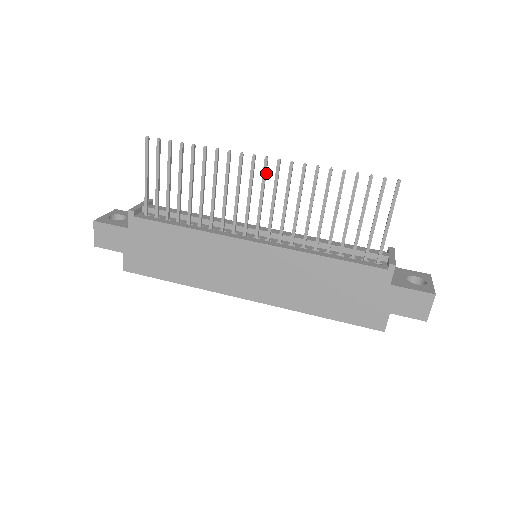
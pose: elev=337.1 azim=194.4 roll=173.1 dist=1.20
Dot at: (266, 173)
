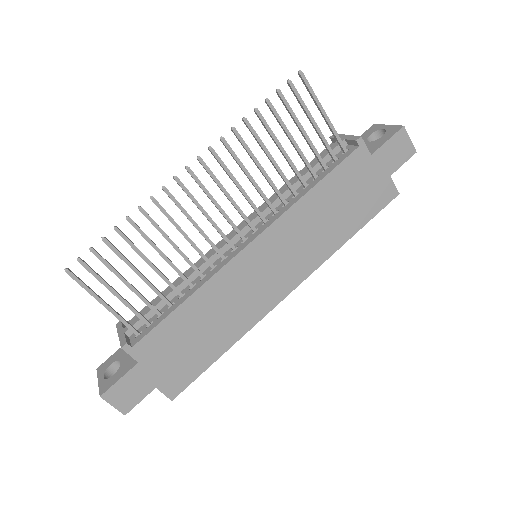
Dot at: (199, 181)
